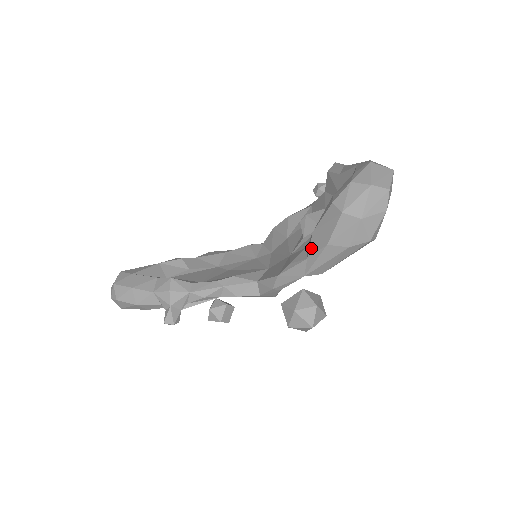
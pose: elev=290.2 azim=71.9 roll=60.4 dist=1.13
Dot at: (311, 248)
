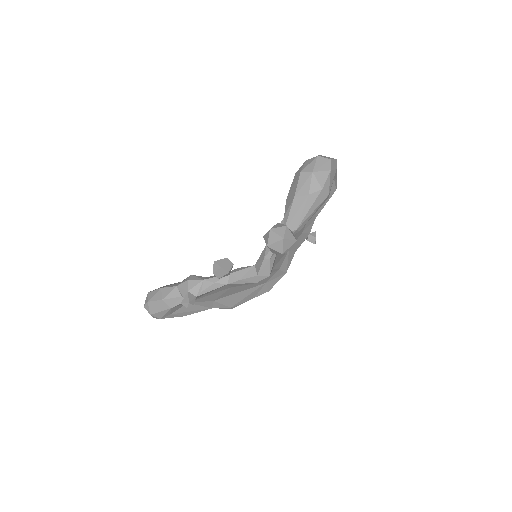
Dot at: (286, 209)
